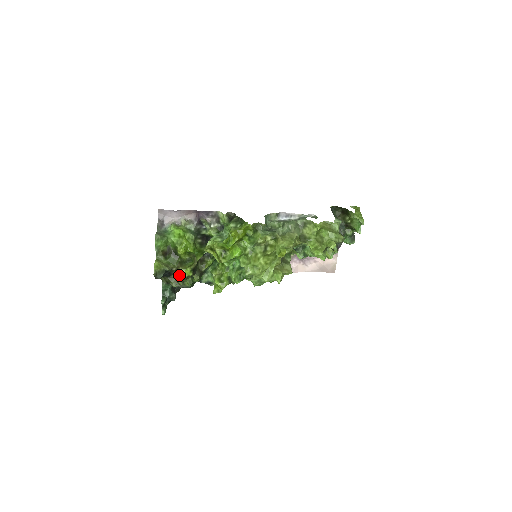
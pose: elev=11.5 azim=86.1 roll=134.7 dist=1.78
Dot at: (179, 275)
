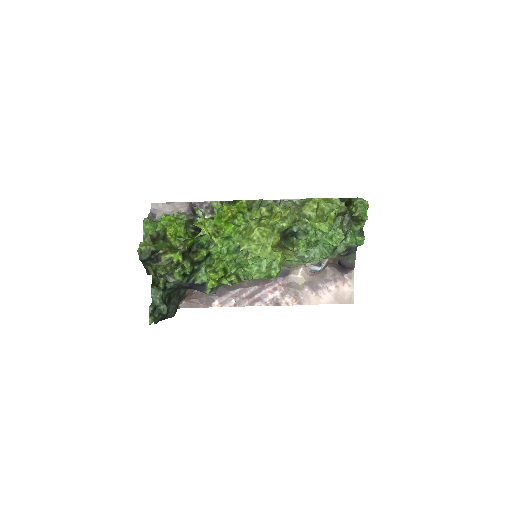
Dot at: (167, 261)
